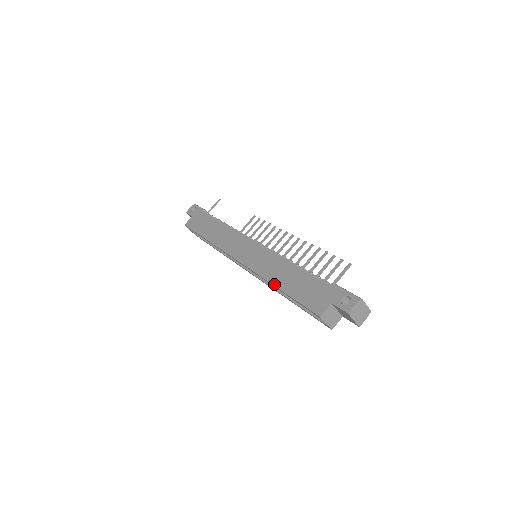
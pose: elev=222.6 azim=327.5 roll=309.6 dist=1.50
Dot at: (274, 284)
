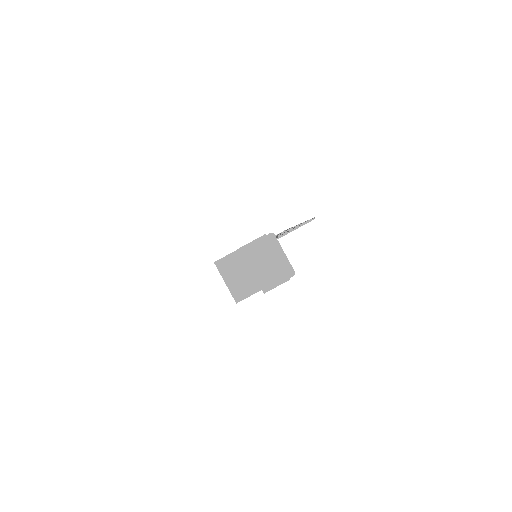
Dot at: occluded
